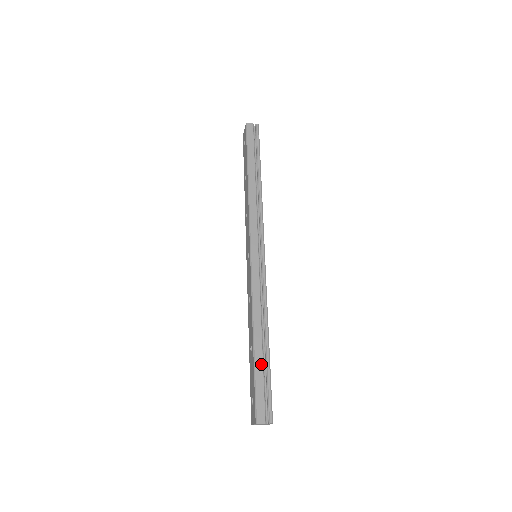
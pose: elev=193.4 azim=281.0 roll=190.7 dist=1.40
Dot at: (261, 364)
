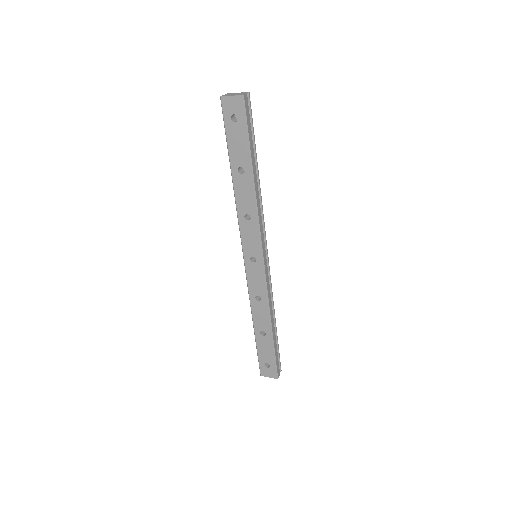
Dot at: occluded
